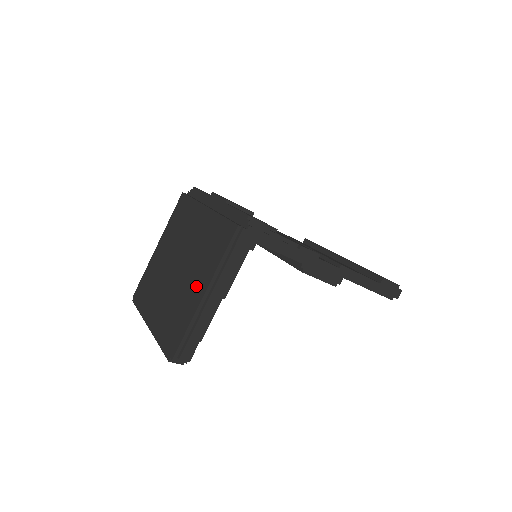
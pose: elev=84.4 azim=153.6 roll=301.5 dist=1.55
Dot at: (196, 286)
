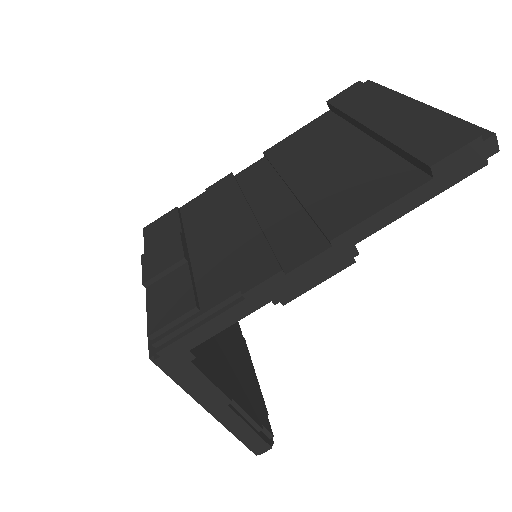
Dot at: occluded
